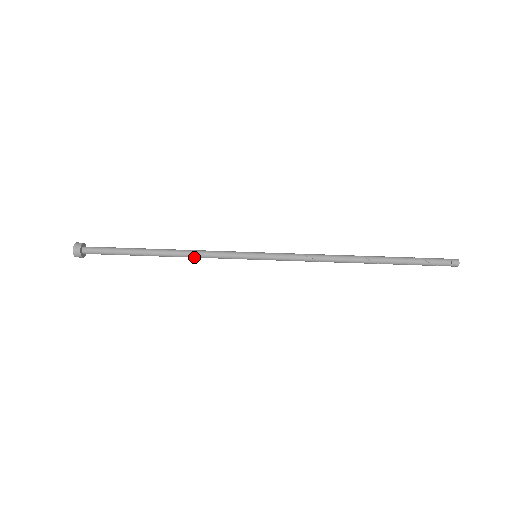
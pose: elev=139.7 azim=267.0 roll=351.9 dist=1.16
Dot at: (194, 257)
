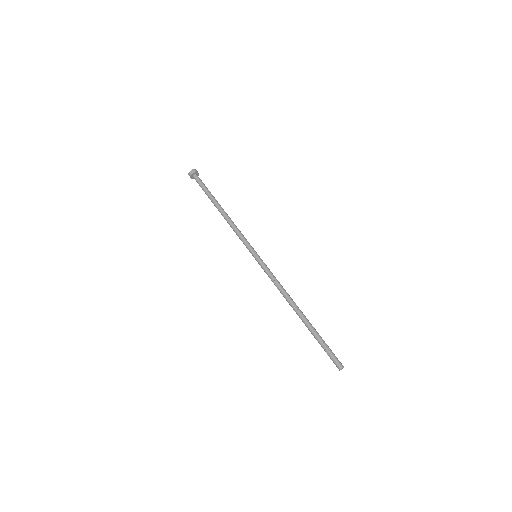
Dot at: (232, 227)
